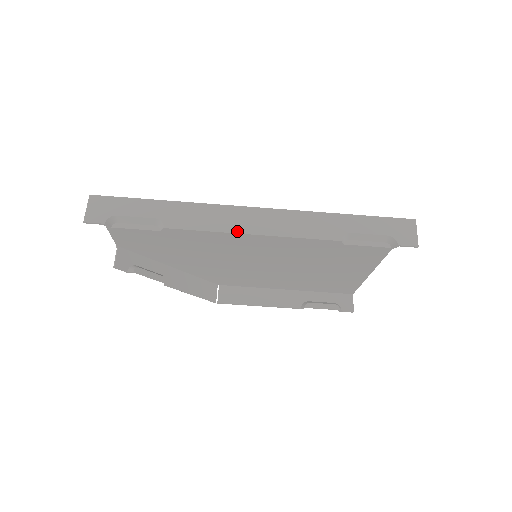
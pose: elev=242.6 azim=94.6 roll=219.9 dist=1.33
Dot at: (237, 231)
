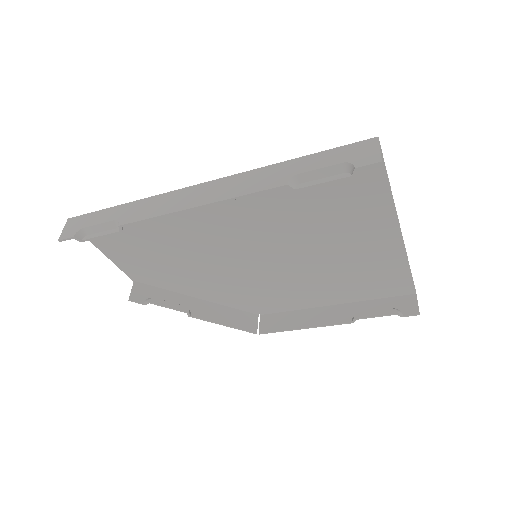
Dot at: (181, 208)
